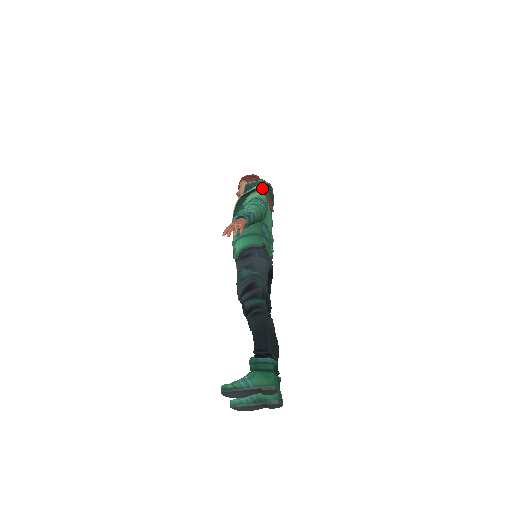
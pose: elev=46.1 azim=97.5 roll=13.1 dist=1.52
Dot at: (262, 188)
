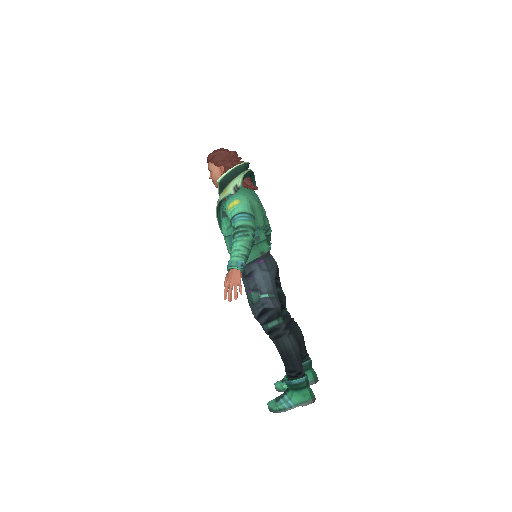
Dot at: occluded
